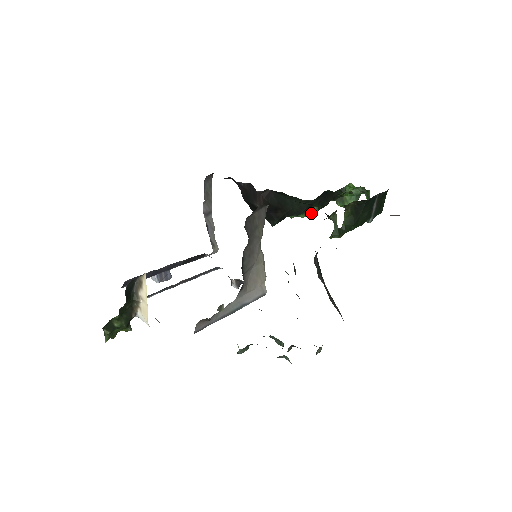
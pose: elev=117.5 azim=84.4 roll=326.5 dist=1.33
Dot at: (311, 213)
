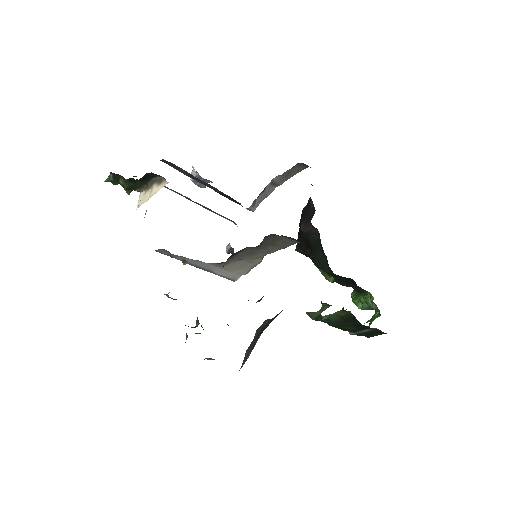
Dot at: (327, 277)
